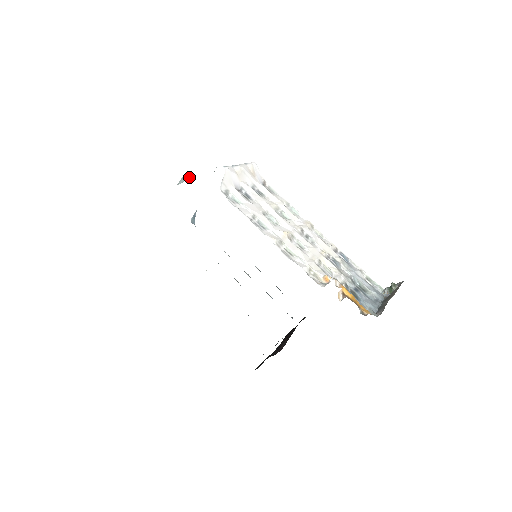
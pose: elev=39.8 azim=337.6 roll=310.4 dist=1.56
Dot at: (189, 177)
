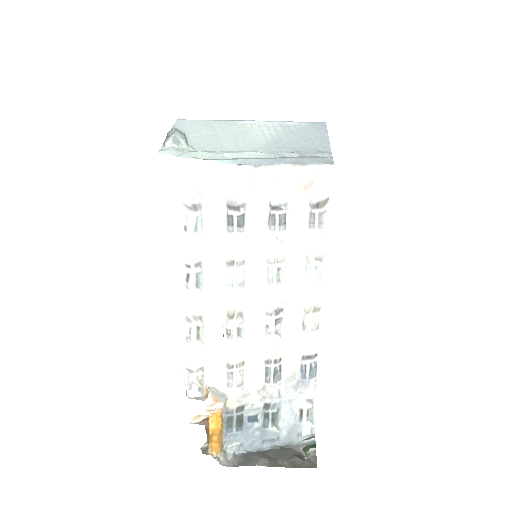
Dot at: (163, 148)
